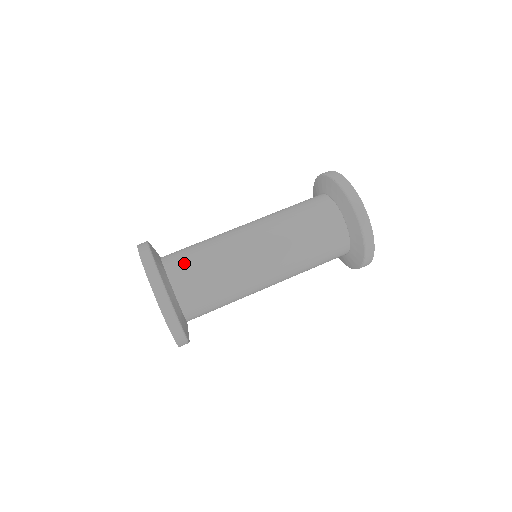
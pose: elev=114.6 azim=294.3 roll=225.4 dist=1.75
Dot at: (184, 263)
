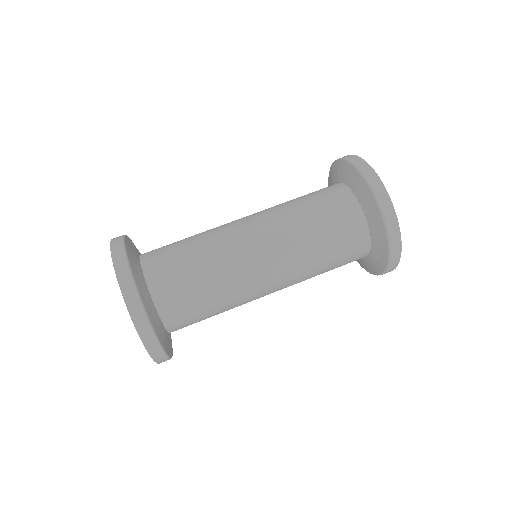
Dot at: (180, 302)
